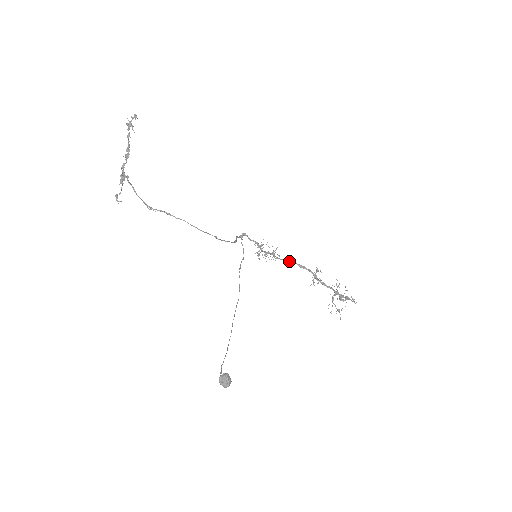
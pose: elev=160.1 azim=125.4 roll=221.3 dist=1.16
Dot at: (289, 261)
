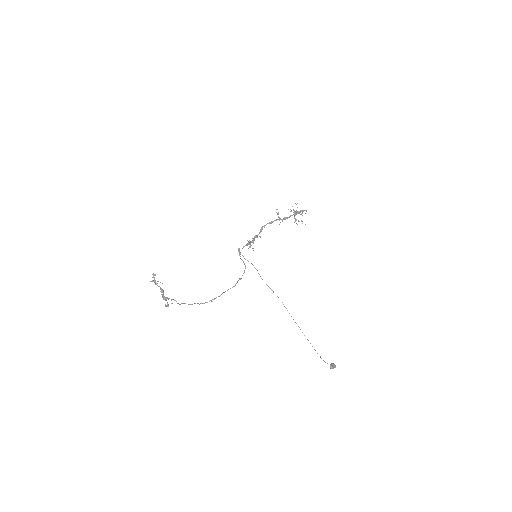
Dot at: occluded
